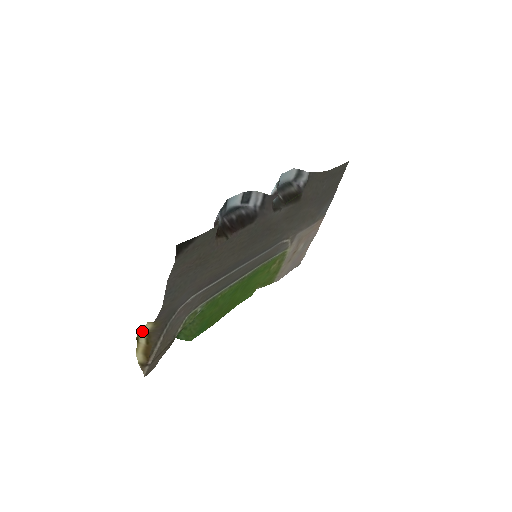
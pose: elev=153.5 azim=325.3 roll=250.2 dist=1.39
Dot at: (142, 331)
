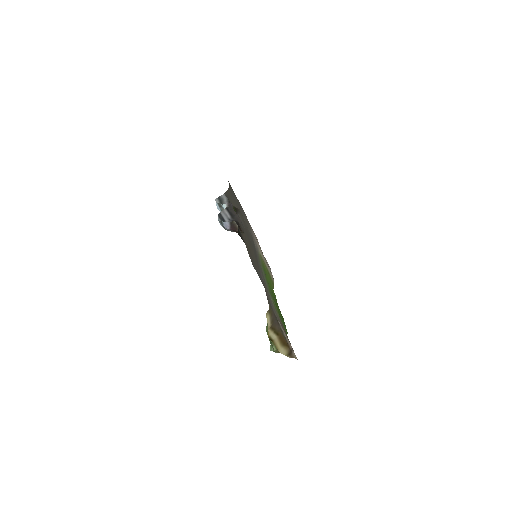
Dot at: (268, 328)
